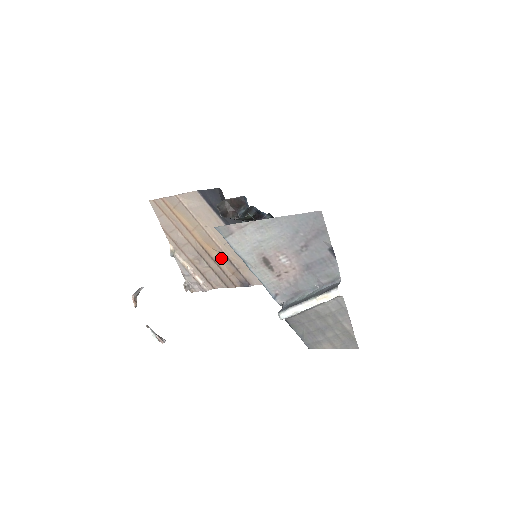
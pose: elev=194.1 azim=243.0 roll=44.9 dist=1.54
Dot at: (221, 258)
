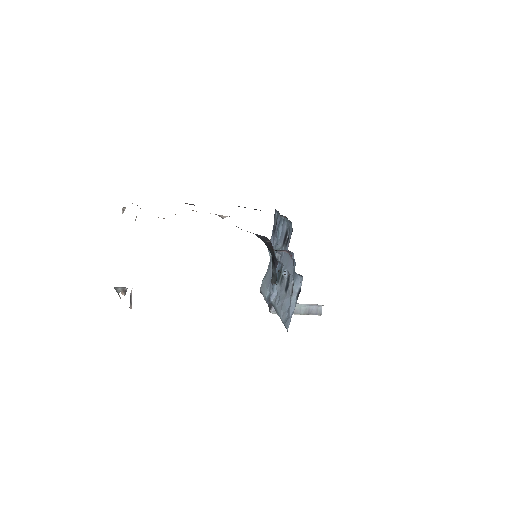
Dot at: occluded
